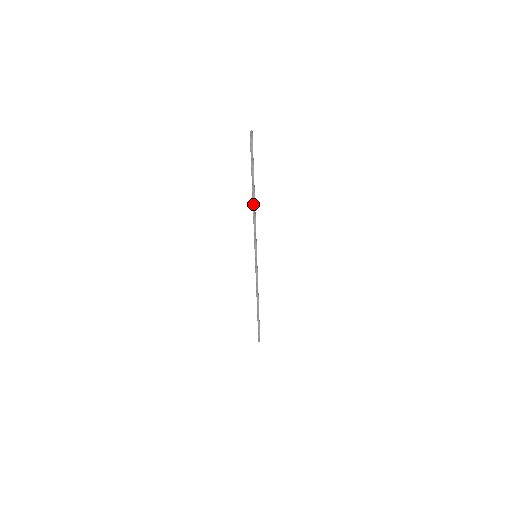
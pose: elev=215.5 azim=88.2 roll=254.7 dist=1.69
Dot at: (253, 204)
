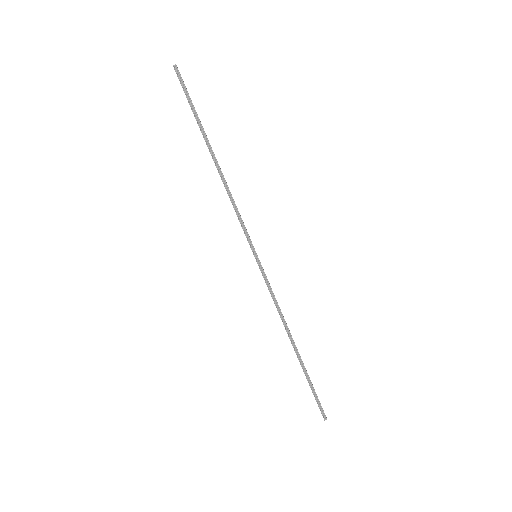
Dot at: (218, 171)
